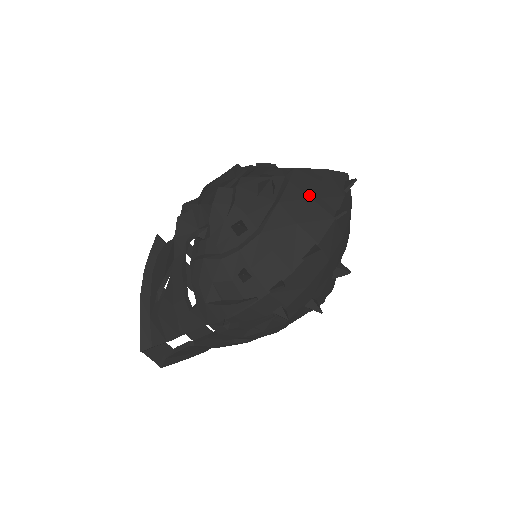
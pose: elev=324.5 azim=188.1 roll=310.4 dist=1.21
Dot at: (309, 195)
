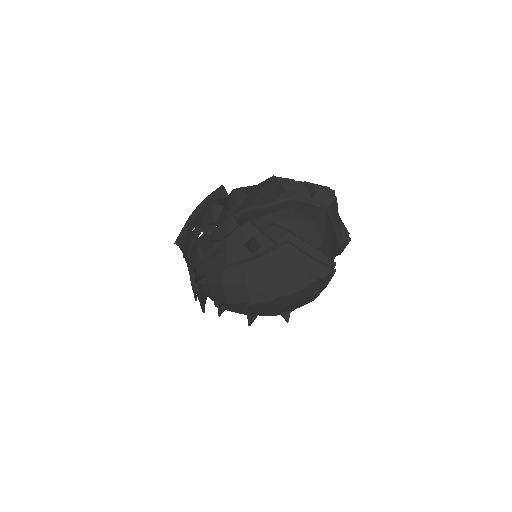
Dot at: (272, 273)
